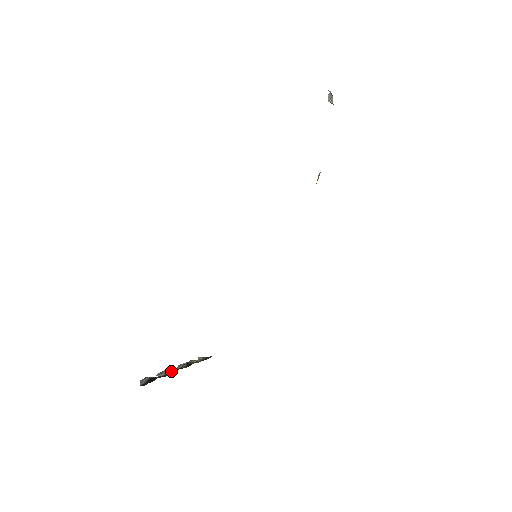
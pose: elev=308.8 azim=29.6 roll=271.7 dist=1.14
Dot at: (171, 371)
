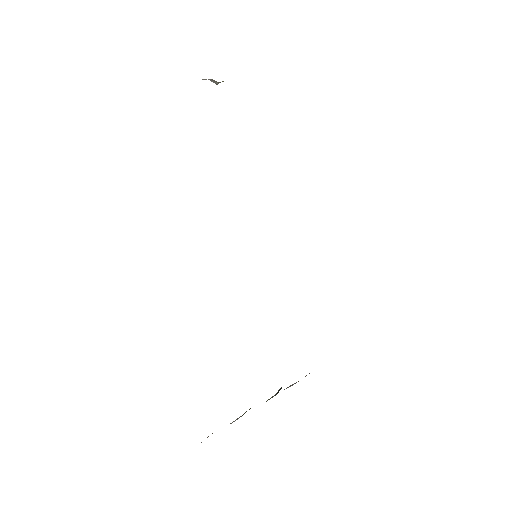
Dot at: occluded
